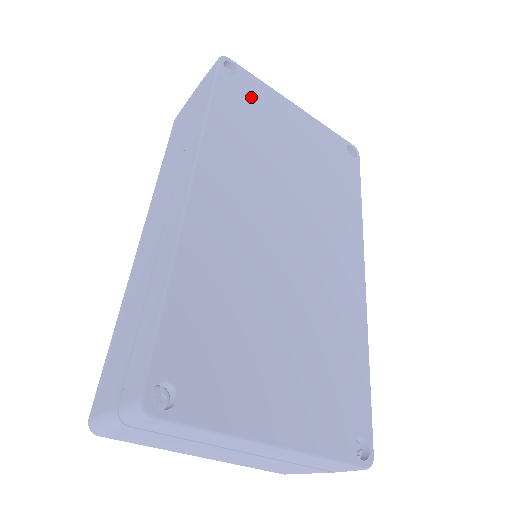
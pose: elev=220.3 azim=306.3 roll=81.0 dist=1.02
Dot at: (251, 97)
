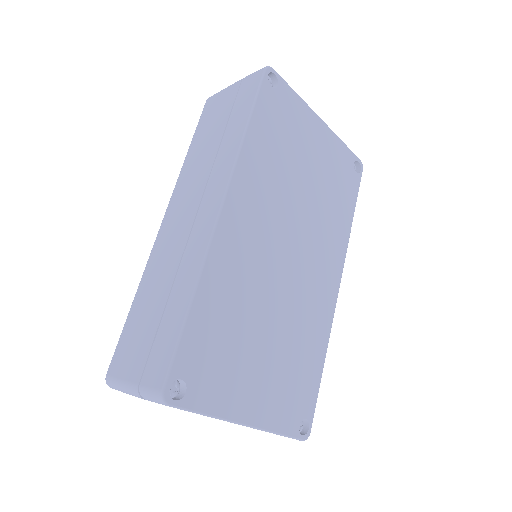
Dot at: (284, 113)
